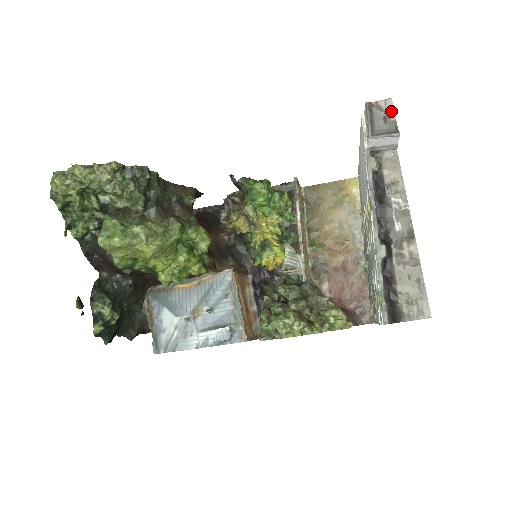
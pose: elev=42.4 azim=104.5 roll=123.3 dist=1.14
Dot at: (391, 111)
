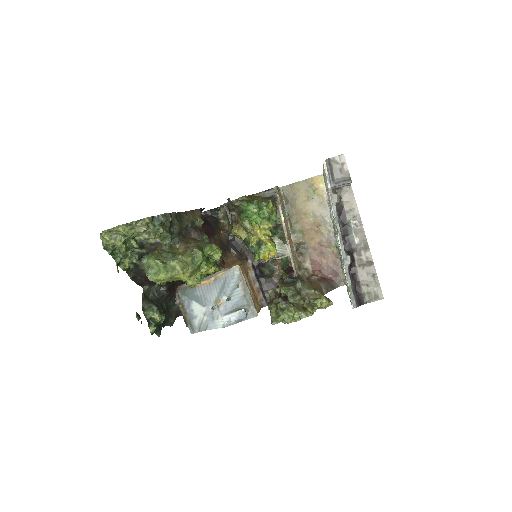
Dot at: (344, 164)
